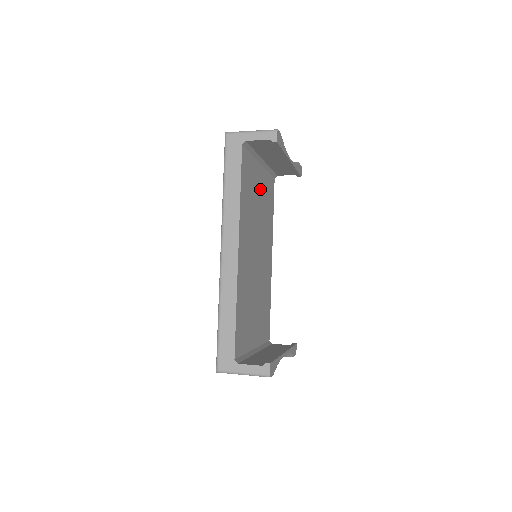
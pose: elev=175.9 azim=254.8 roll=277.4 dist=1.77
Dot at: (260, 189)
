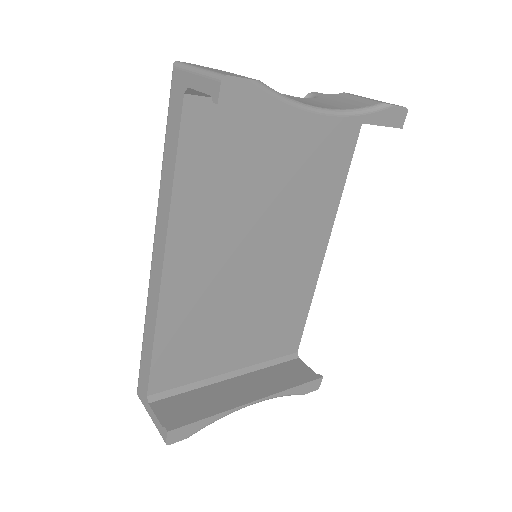
Dot at: (281, 153)
